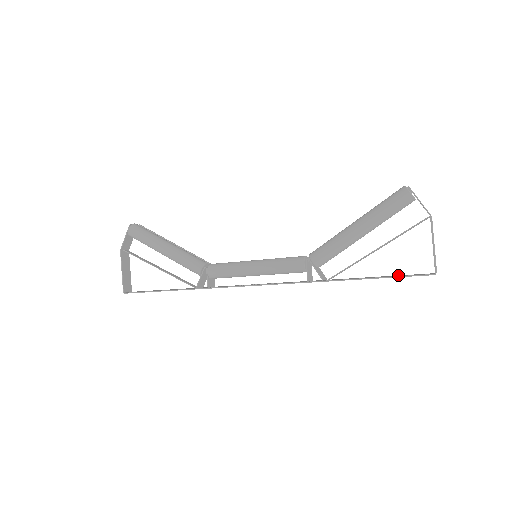
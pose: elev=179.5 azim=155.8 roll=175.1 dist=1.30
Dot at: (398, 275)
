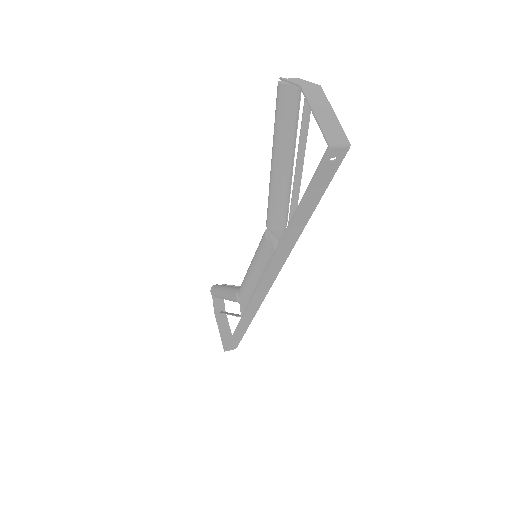
Dot at: (327, 181)
